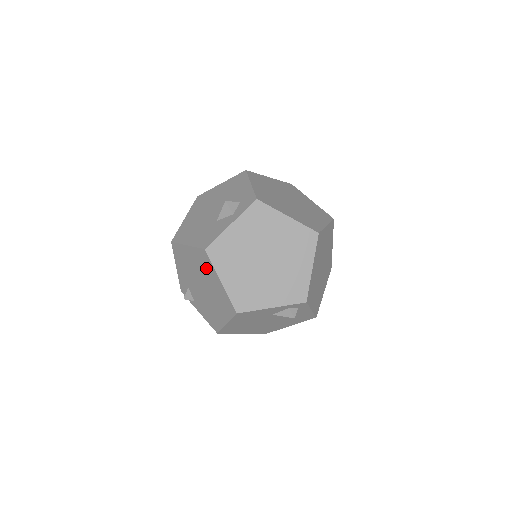
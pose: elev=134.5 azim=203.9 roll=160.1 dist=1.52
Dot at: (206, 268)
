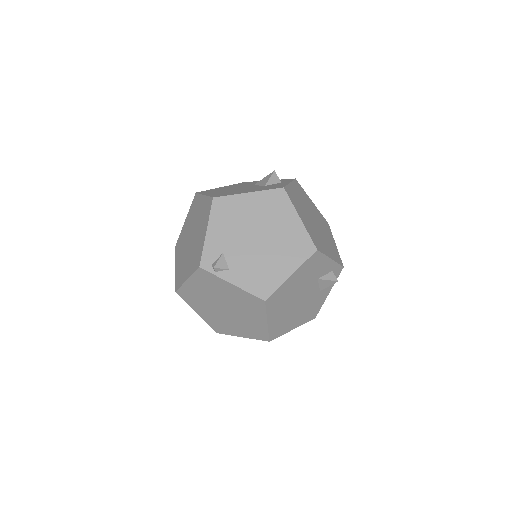
Dot at: (277, 210)
